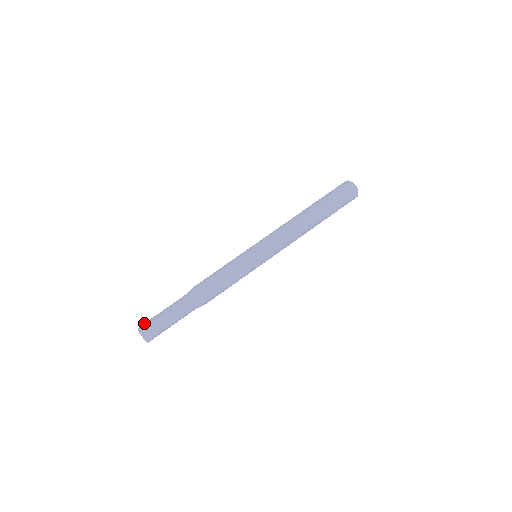
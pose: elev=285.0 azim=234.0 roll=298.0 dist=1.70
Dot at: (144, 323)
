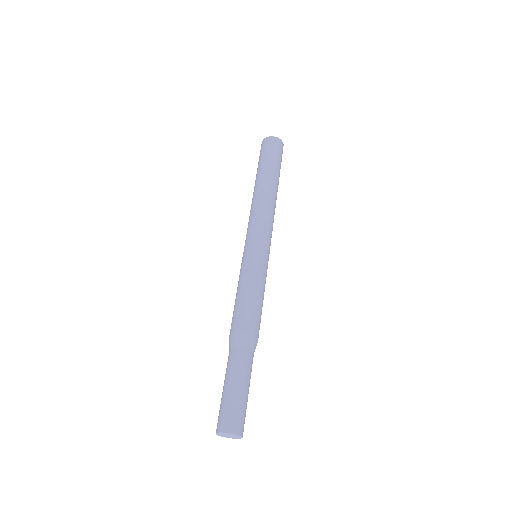
Dot at: (220, 419)
